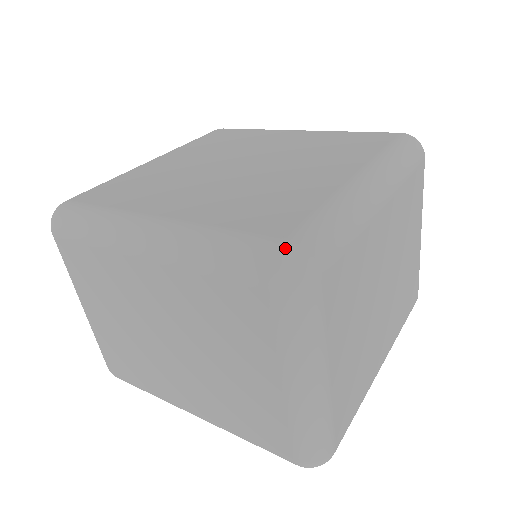
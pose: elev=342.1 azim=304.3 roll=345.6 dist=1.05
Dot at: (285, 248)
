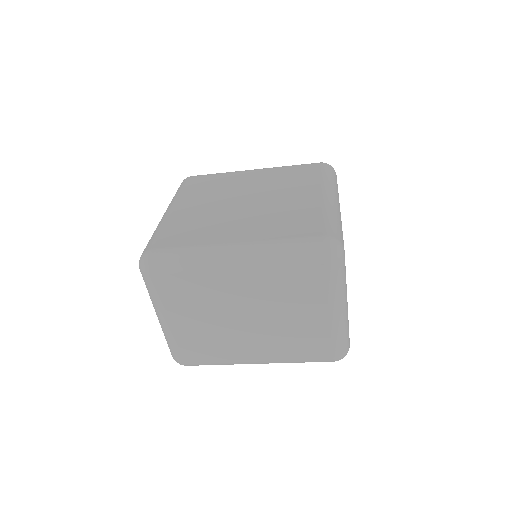
Dot at: (328, 240)
